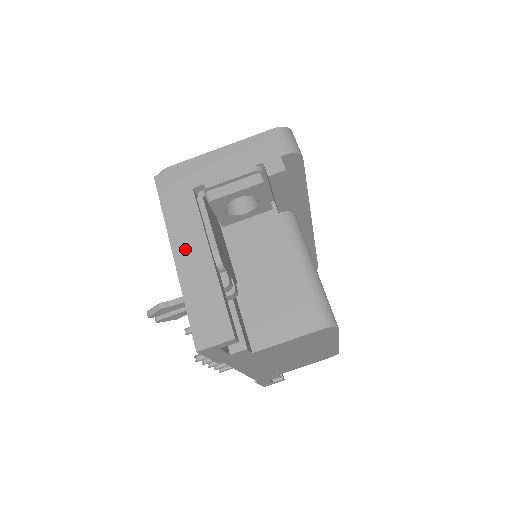
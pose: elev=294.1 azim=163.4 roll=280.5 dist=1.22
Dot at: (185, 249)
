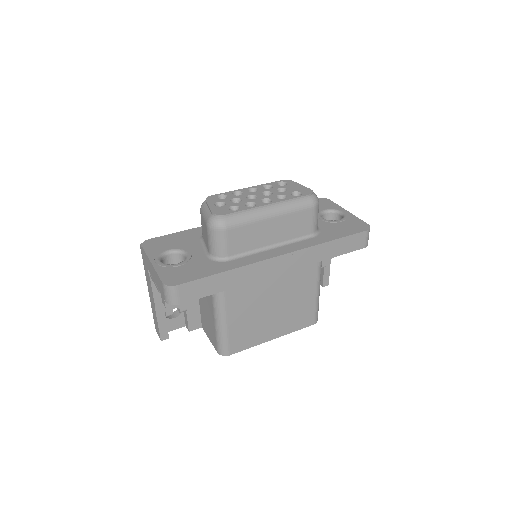
Dot at: (150, 292)
